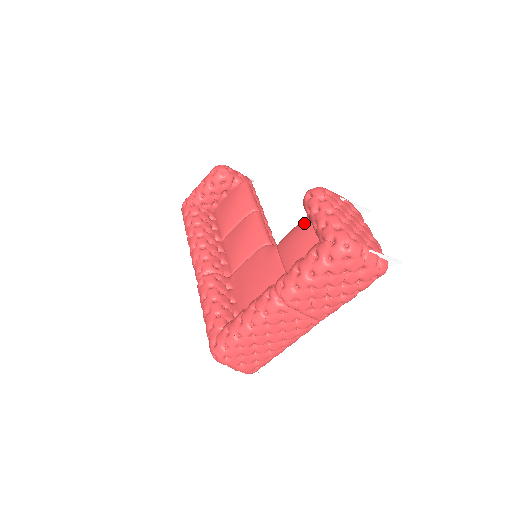
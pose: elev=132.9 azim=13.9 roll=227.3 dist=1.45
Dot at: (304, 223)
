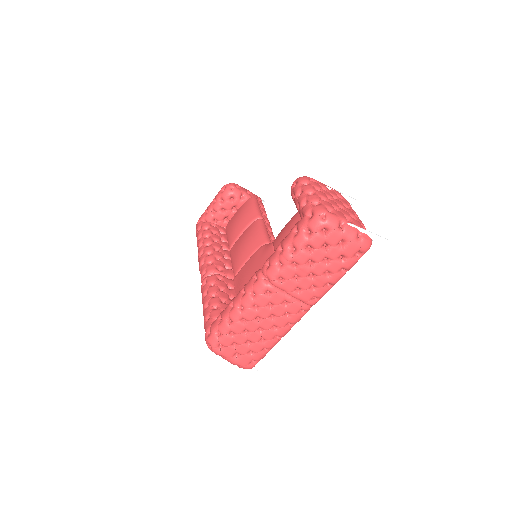
Dot at: (295, 215)
